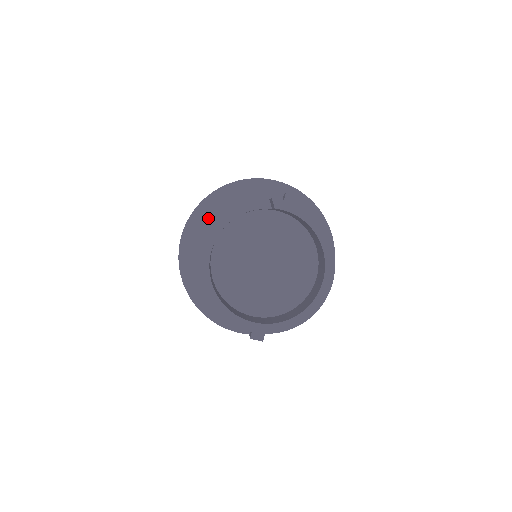
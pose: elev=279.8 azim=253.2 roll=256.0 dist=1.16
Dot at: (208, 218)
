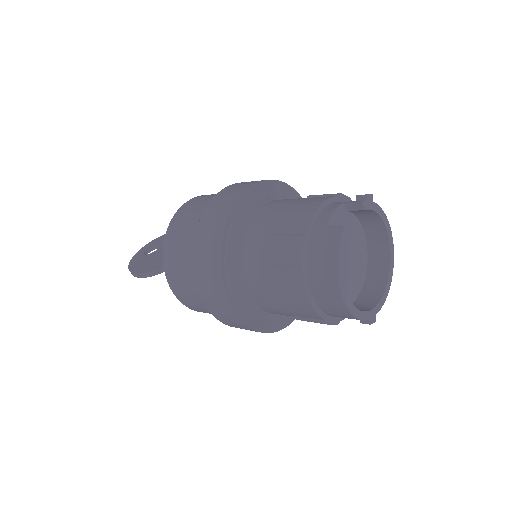
Dot at: (304, 237)
